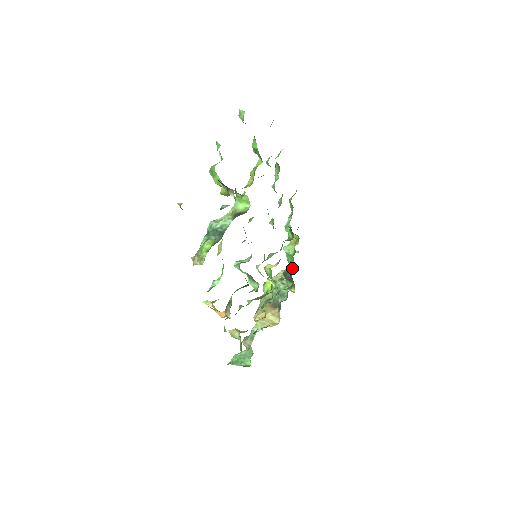
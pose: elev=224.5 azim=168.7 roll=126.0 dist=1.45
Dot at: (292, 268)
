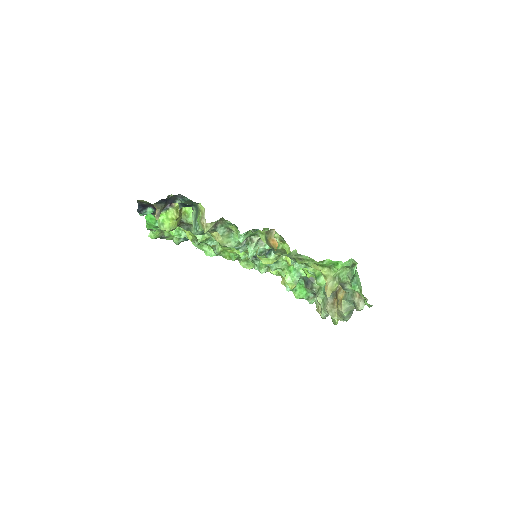
Dot at: (316, 300)
